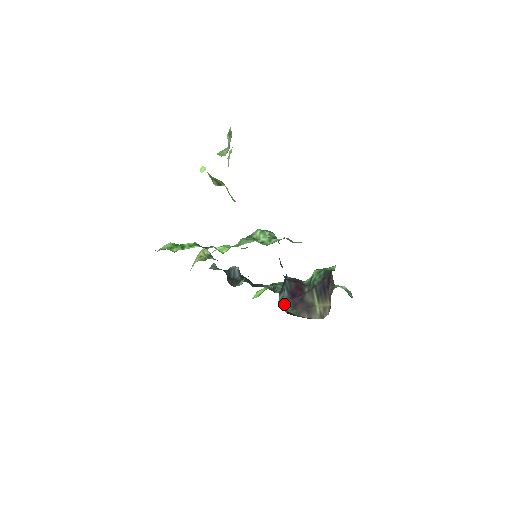
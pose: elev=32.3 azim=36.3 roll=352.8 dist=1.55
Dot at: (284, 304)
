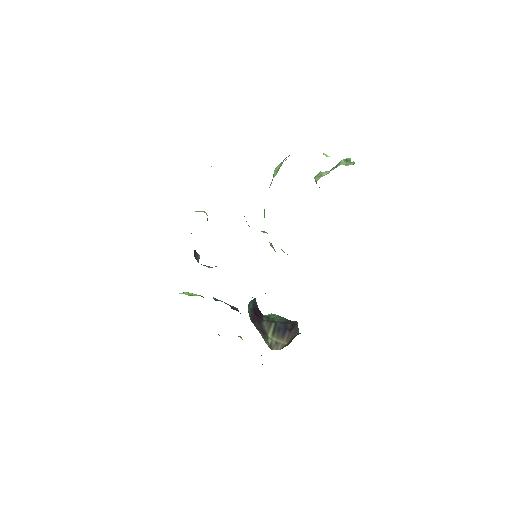
Dot at: (249, 311)
